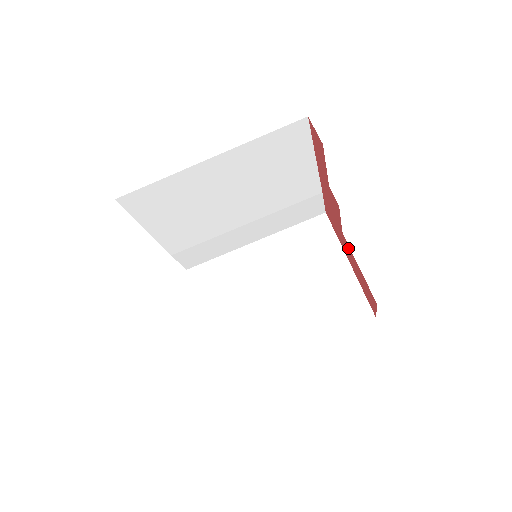
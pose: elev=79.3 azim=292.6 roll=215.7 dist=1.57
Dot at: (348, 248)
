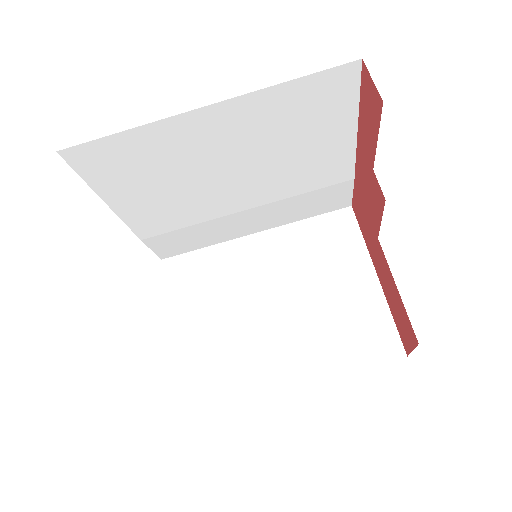
Dot at: (382, 259)
